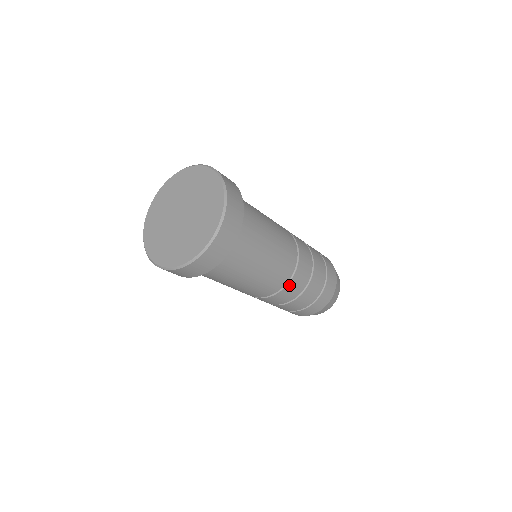
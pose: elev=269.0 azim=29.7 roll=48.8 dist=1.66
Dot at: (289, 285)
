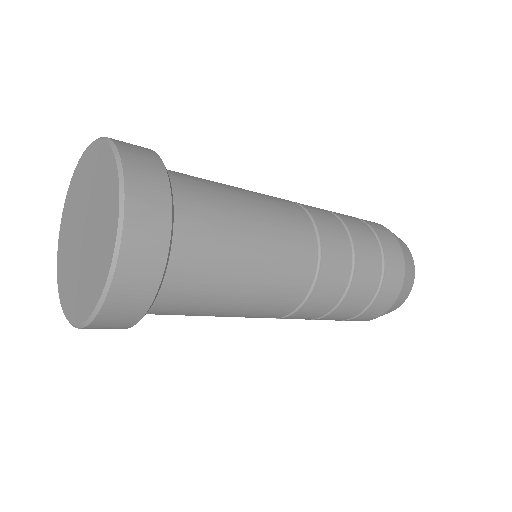
Dot at: (309, 301)
